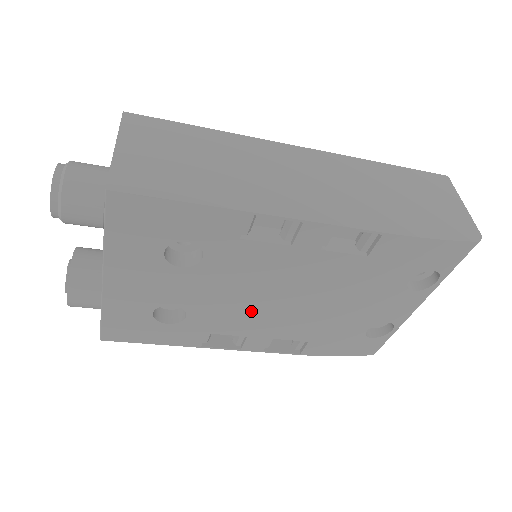
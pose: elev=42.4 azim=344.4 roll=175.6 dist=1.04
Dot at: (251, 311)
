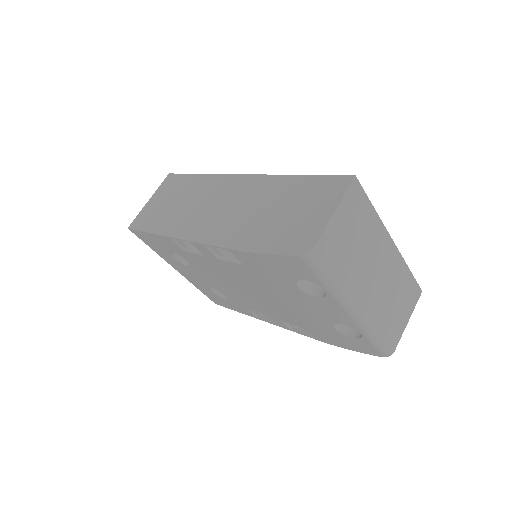
Dot at: (246, 297)
